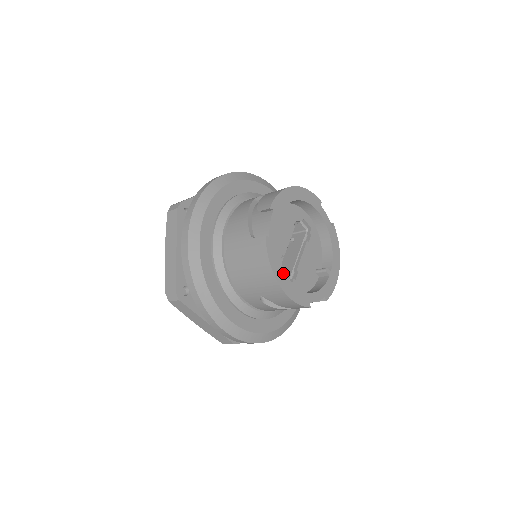
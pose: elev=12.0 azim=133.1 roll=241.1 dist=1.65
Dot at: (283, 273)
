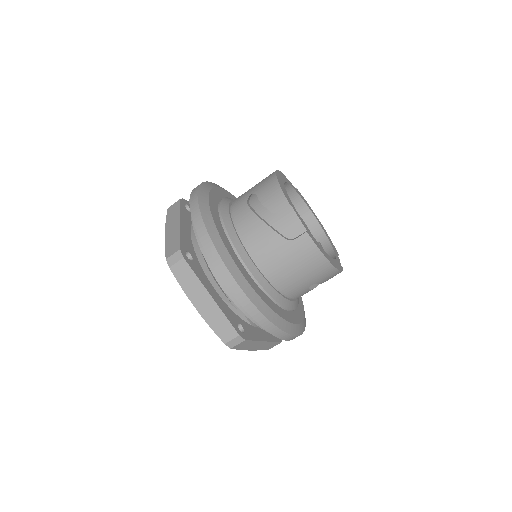
Dot at: (283, 182)
